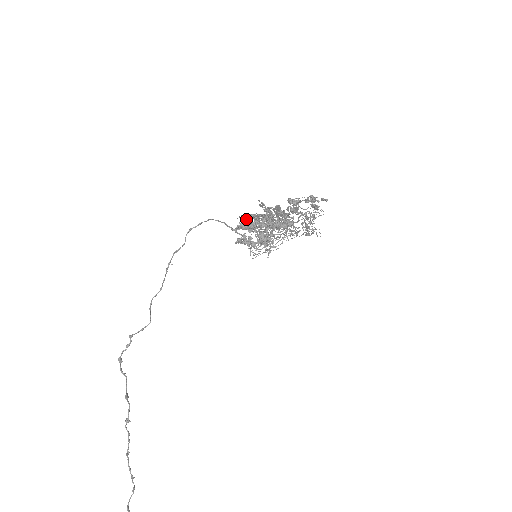
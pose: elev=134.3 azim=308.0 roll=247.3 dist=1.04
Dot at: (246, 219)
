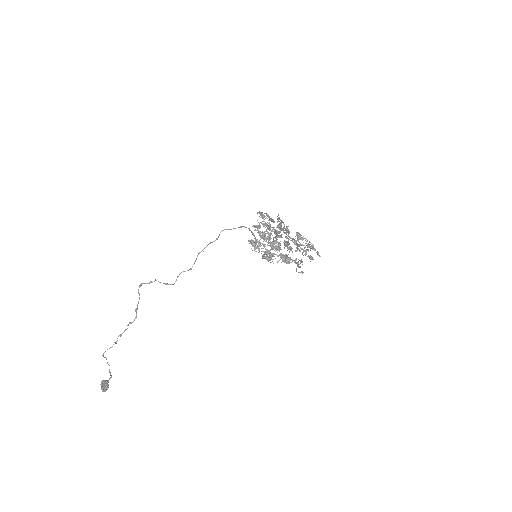
Dot at: (263, 225)
